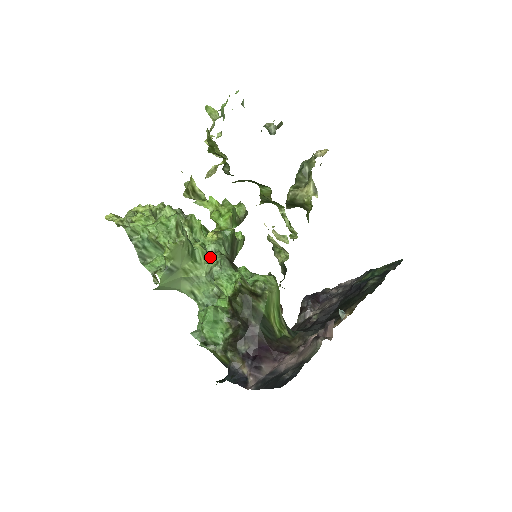
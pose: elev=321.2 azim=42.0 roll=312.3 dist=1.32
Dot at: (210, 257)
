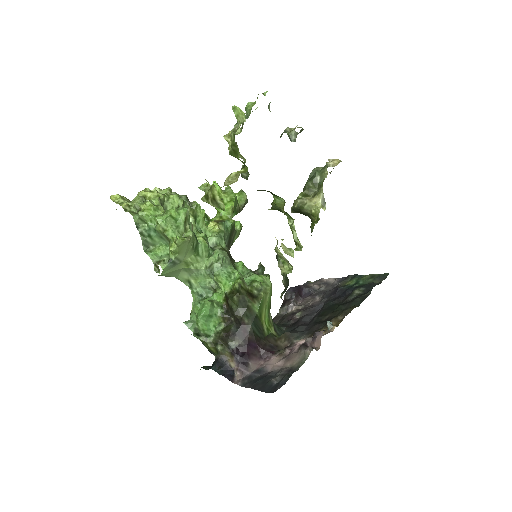
Dot at: (211, 250)
